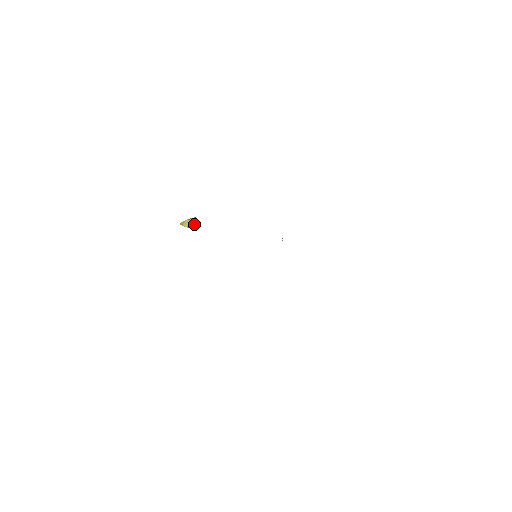
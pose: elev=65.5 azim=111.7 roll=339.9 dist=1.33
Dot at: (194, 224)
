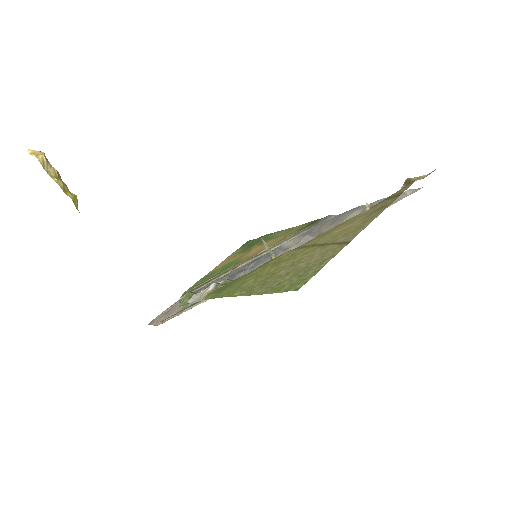
Dot at: (51, 168)
